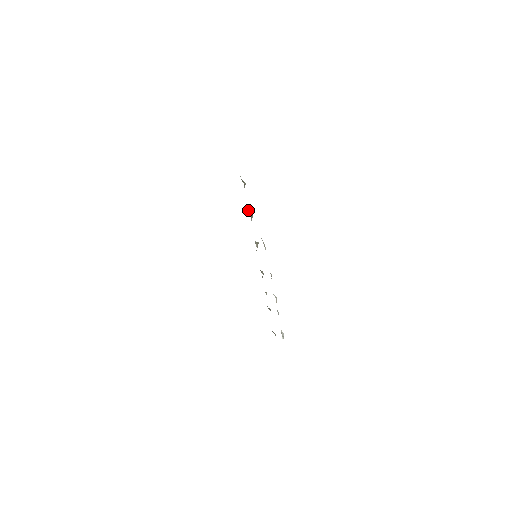
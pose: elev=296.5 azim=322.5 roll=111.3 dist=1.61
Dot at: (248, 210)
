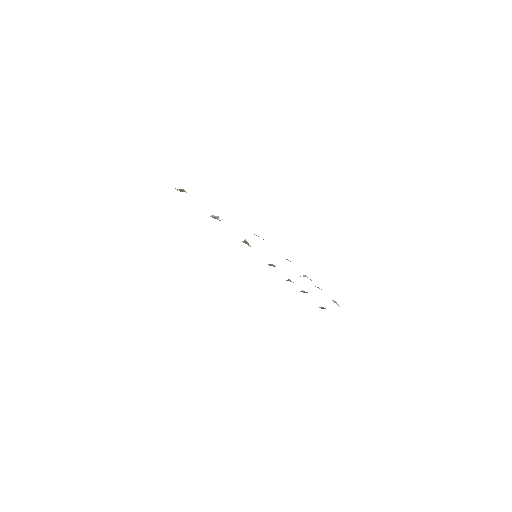
Dot at: occluded
